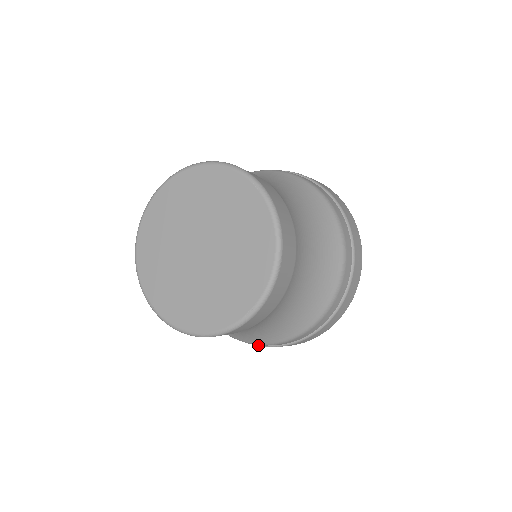
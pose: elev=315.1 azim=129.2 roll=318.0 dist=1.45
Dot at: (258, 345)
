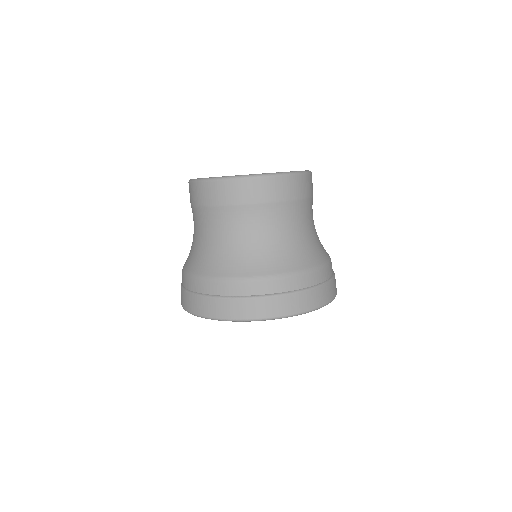
Dot at: (219, 297)
